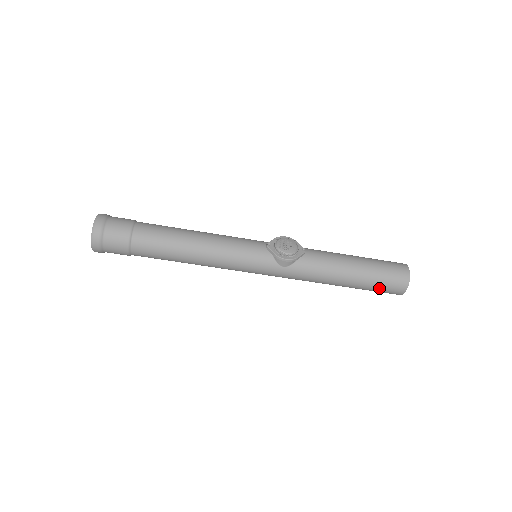
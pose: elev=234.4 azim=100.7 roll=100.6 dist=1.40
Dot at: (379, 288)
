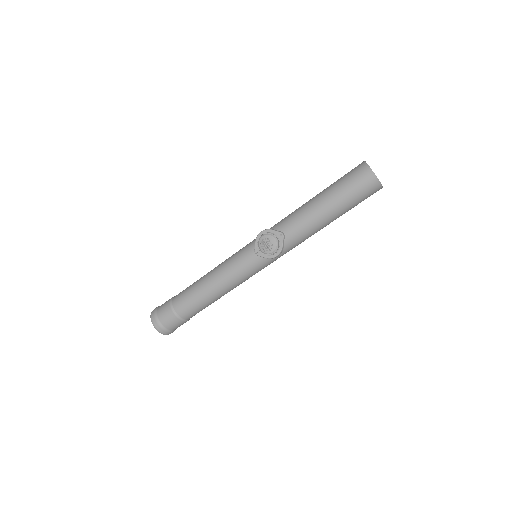
Dot at: occluded
